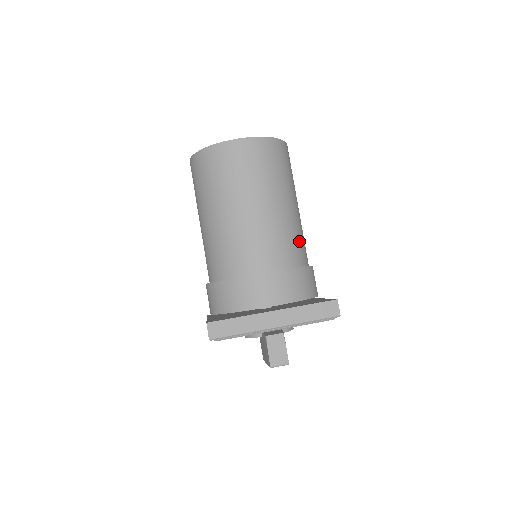
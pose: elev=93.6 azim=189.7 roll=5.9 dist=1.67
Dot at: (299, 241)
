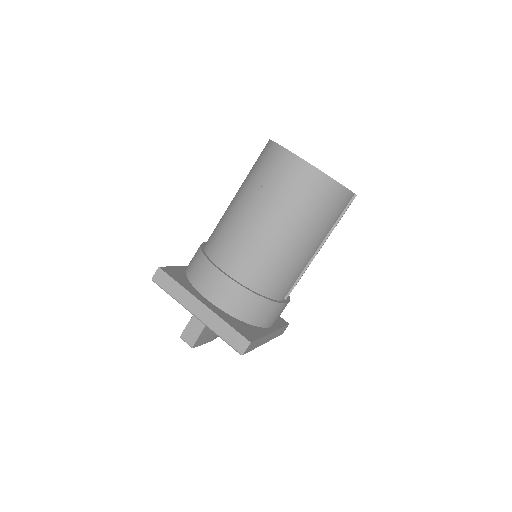
Dot at: (280, 275)
